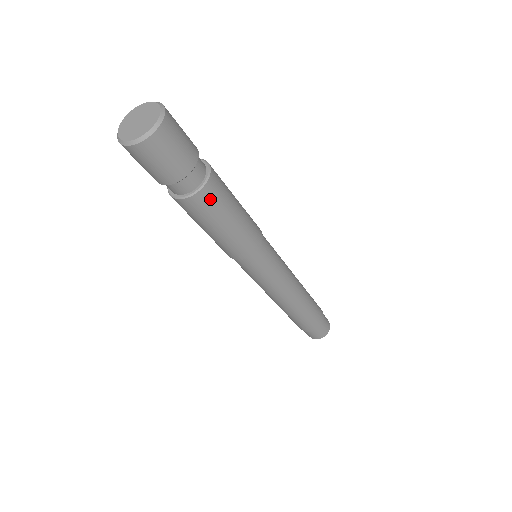
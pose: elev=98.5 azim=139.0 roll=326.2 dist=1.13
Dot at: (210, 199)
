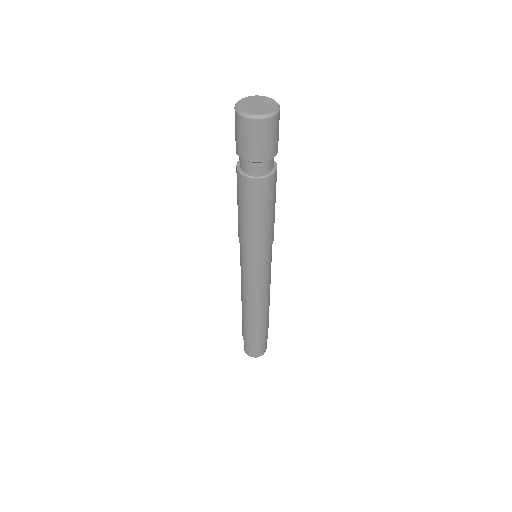
Dot at: (256, 190)
